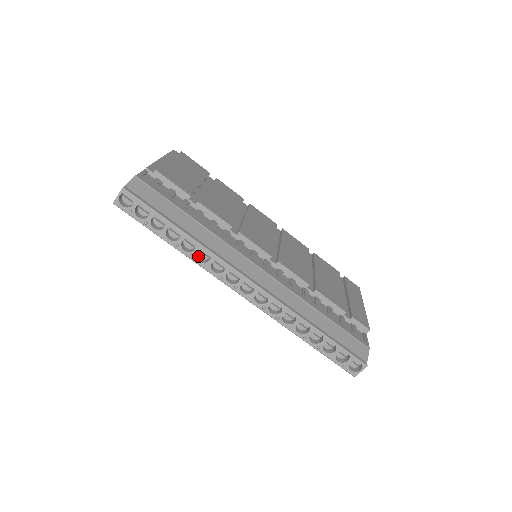
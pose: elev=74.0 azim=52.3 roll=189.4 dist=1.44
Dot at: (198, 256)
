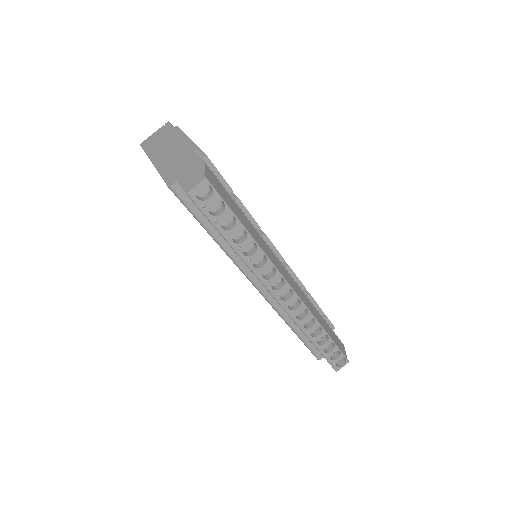
Dot at: occluded
